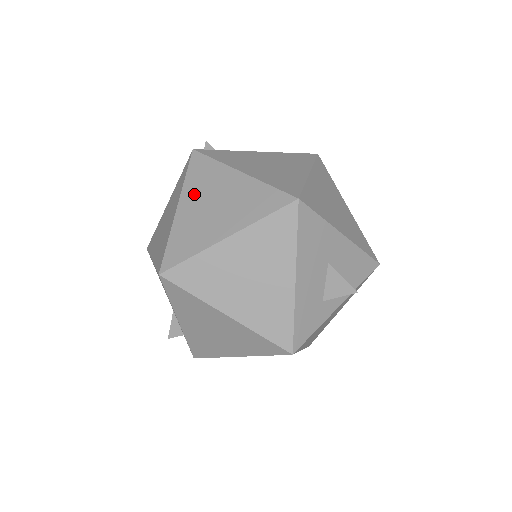
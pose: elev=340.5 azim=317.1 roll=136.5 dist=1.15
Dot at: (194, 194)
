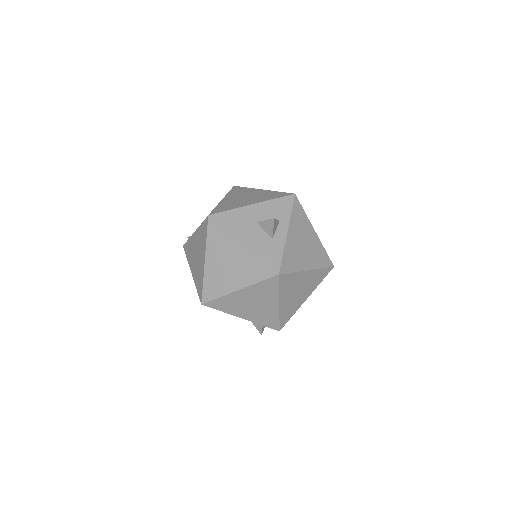
Dot at: (191, 261)
